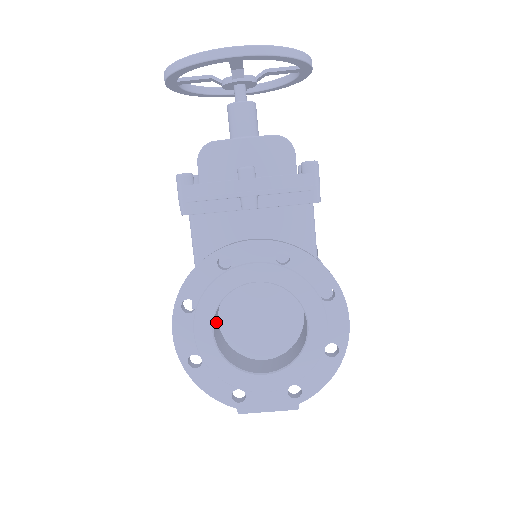
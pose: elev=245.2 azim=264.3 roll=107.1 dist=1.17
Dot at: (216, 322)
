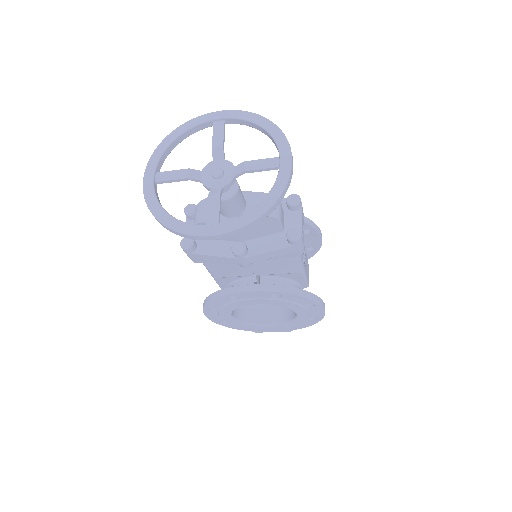
Dot at: occluded
